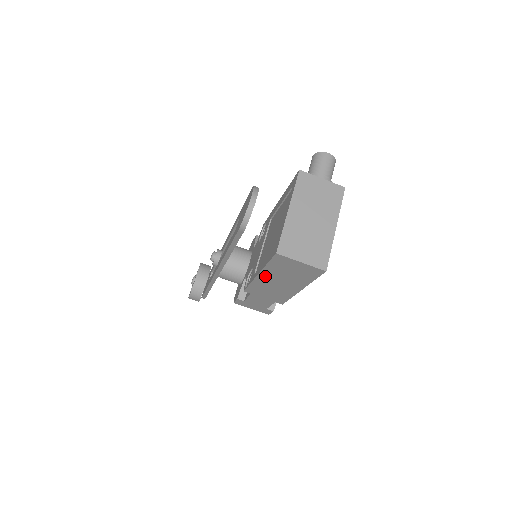
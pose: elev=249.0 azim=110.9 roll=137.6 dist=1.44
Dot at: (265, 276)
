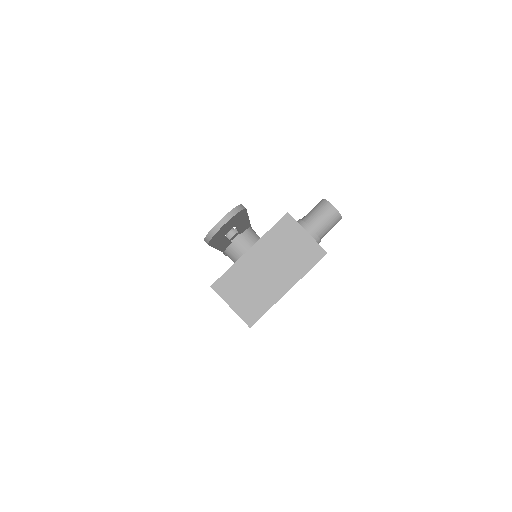
Dot at: occluded
